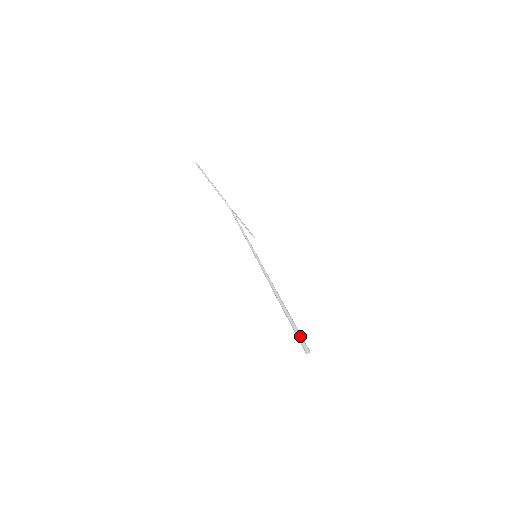
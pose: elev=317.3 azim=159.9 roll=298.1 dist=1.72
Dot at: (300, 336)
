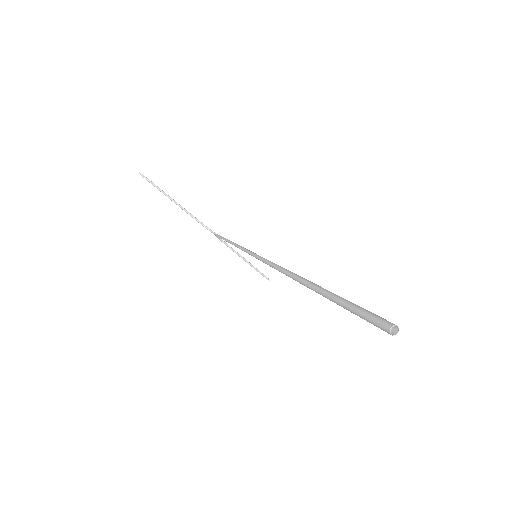
Dot at: (364, 310)
